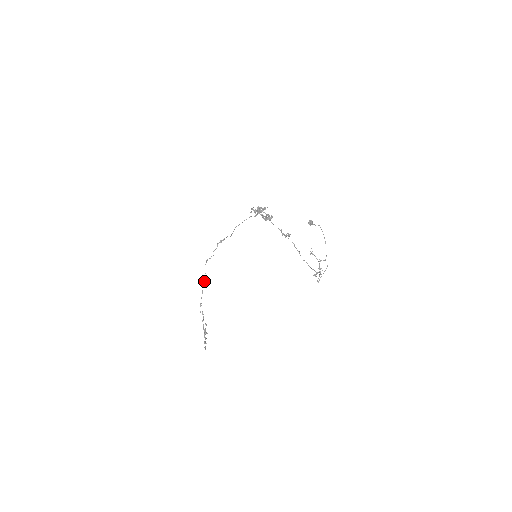
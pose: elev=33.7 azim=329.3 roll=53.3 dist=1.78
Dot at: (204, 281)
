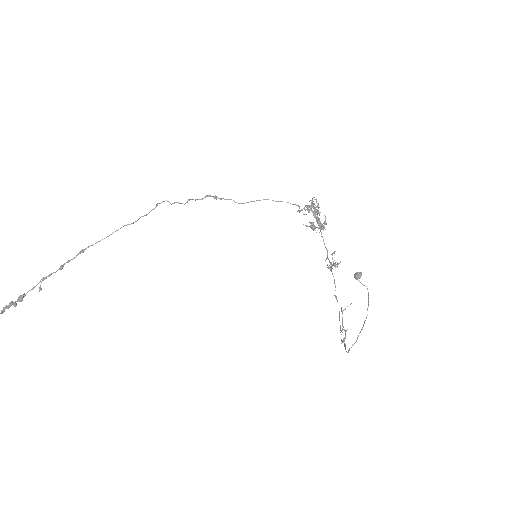
Dot at: occluded
